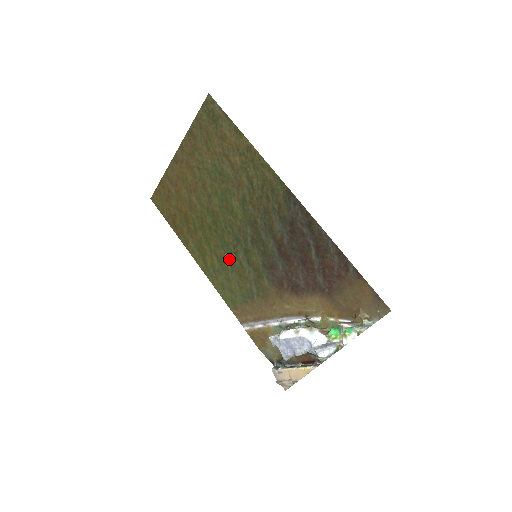
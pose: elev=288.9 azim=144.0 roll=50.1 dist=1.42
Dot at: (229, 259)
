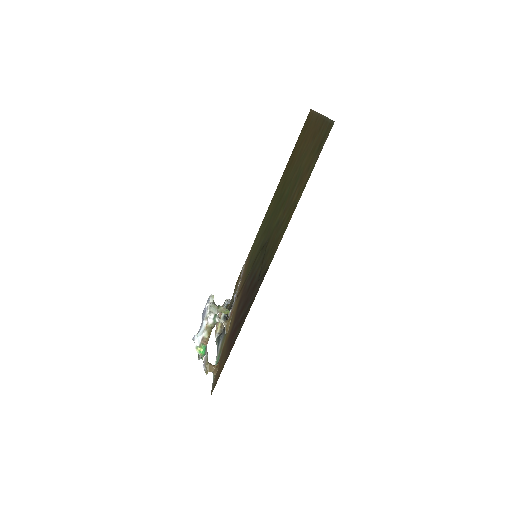
Dot at: (265, 228)
